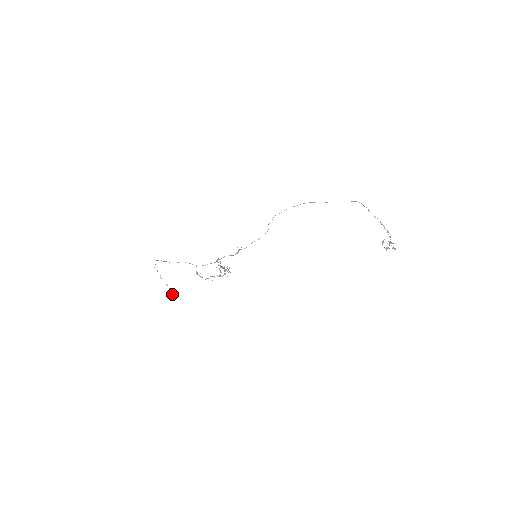
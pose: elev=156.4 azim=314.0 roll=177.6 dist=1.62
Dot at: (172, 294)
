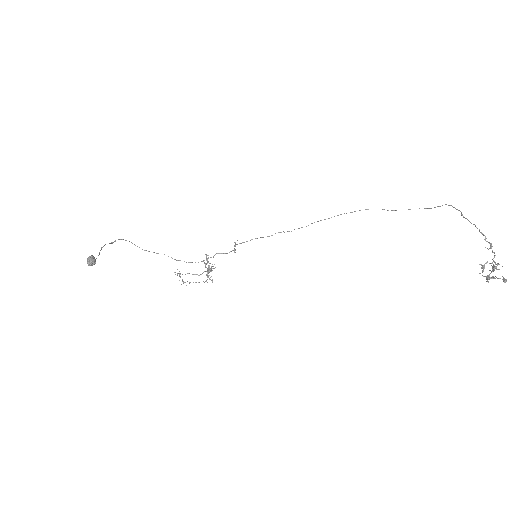
Dot at: (88, 258)
